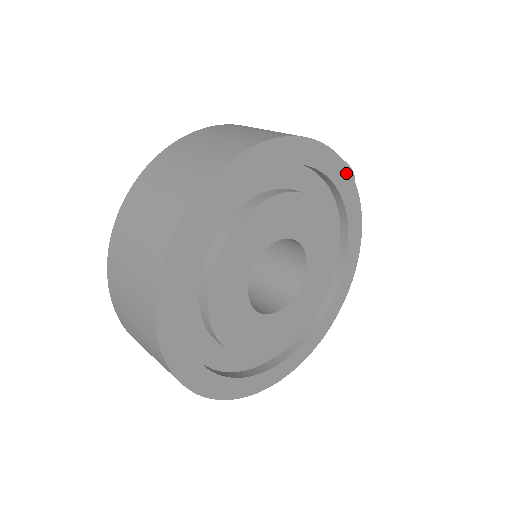
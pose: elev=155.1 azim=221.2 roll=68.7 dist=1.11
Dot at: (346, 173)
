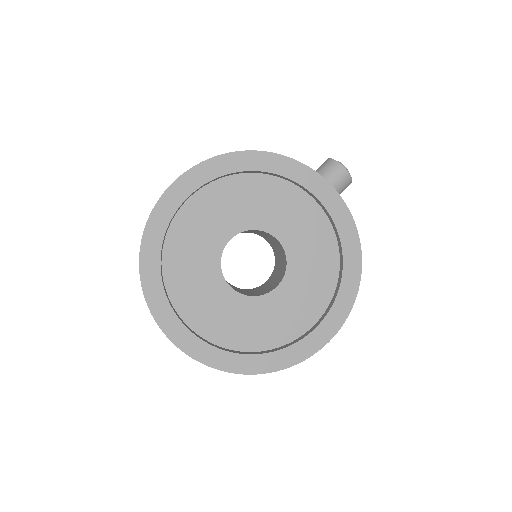
Dot at: (298, 166)
